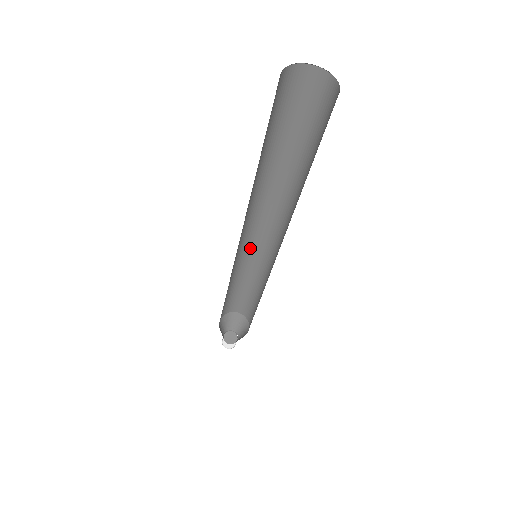
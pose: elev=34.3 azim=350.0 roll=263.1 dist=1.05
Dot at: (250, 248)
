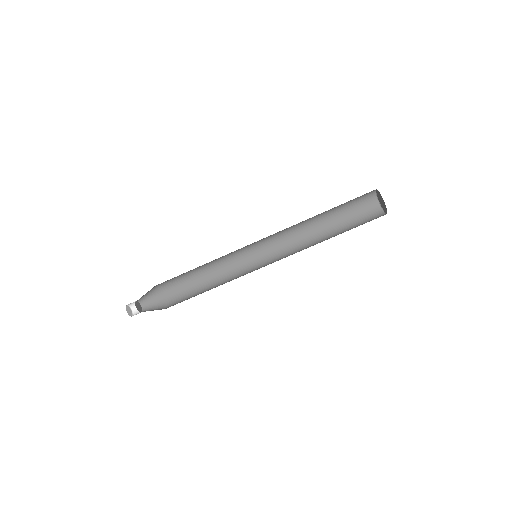
Dot at: (248, 258)
